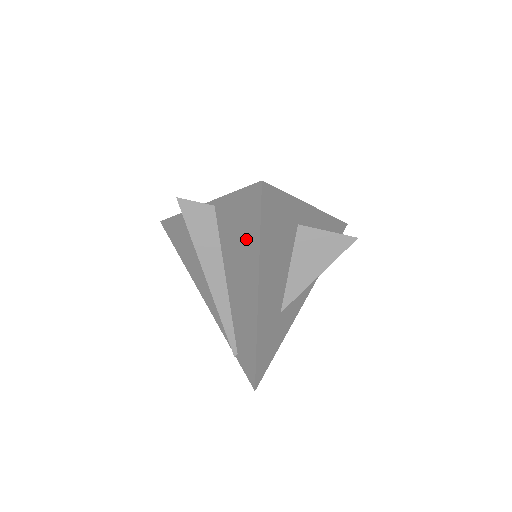
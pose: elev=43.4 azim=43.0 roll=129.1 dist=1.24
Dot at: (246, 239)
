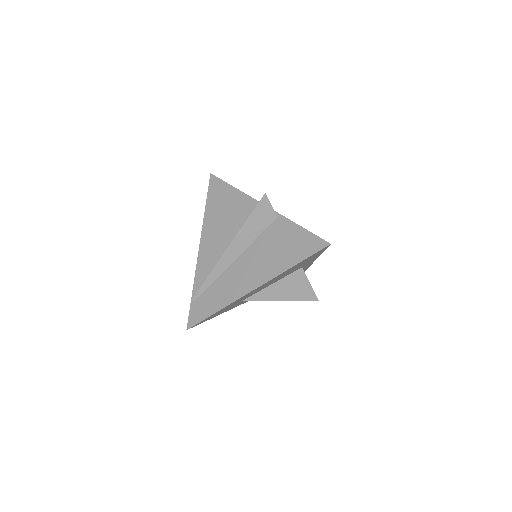
Dot at: (283, 256)
